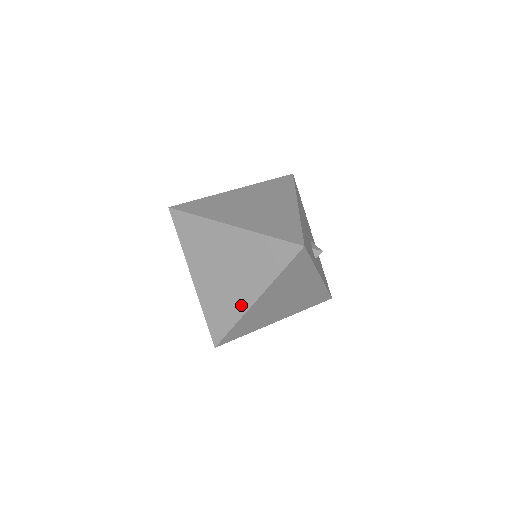
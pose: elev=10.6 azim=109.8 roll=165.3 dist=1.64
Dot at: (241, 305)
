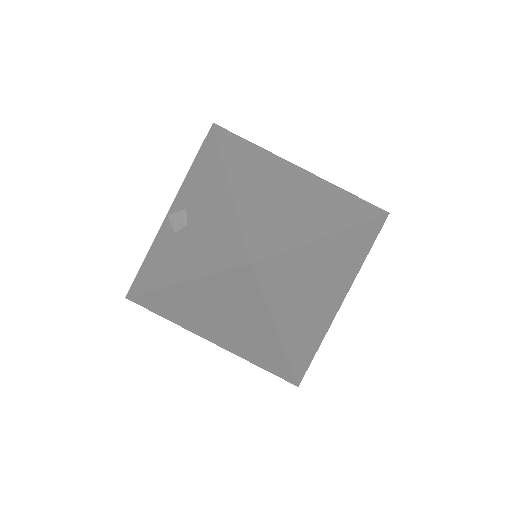
Dot at: (310, 230)
